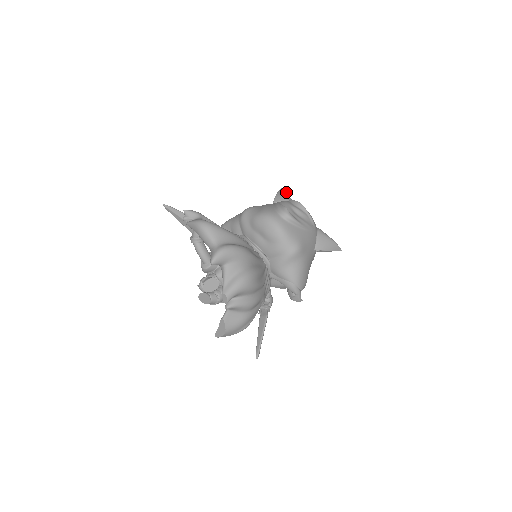
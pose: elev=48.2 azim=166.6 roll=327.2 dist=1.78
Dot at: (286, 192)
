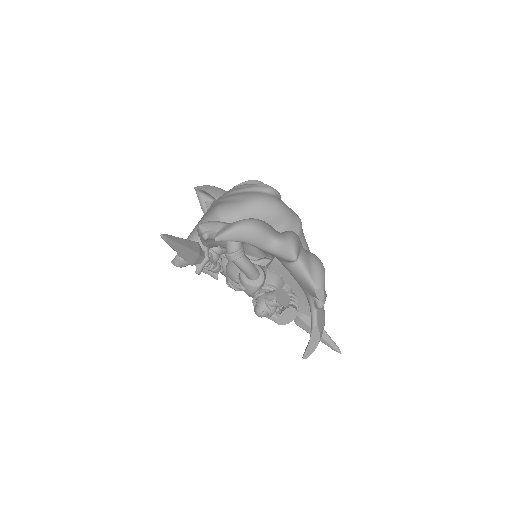
Dot at: occluded
